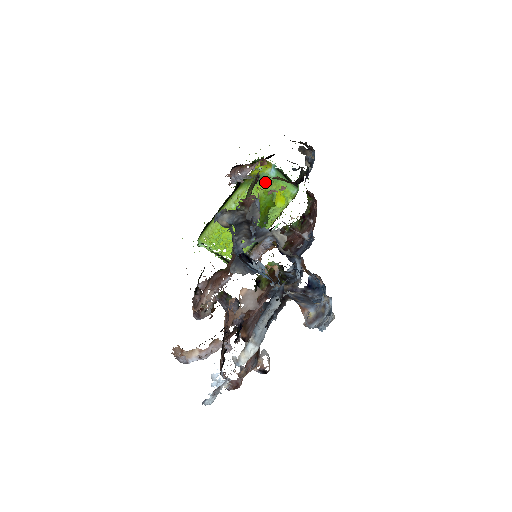
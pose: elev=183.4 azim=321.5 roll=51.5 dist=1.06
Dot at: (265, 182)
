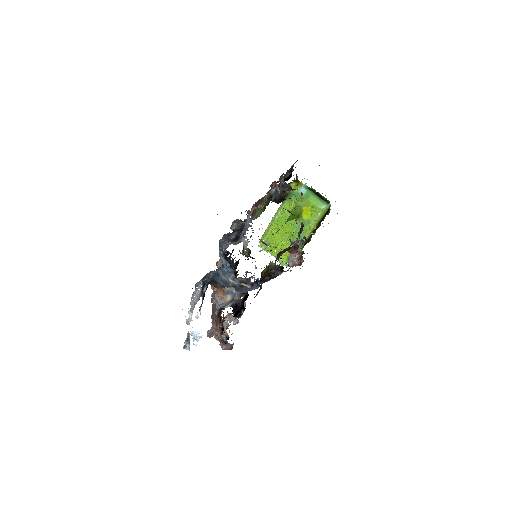
Dot at: (296, 199)
